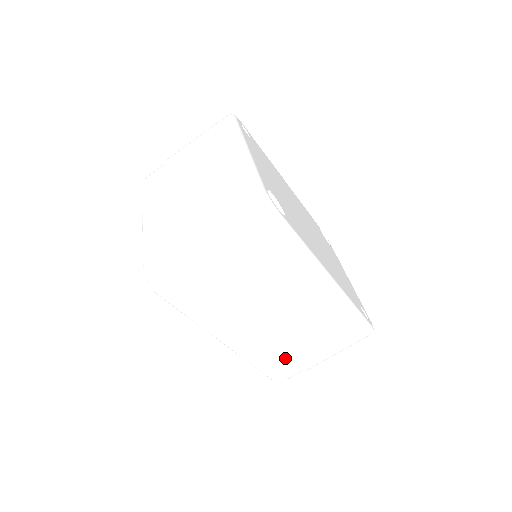
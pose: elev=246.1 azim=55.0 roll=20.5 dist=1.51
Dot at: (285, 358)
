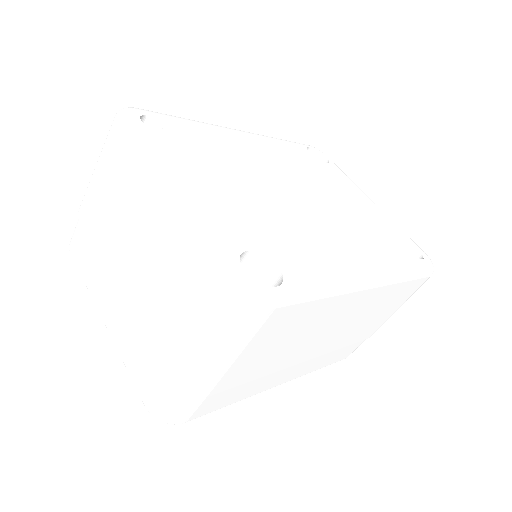
Dot at: (347, 346)
